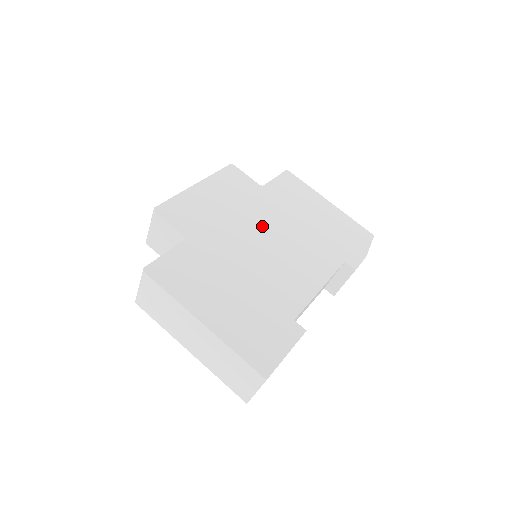
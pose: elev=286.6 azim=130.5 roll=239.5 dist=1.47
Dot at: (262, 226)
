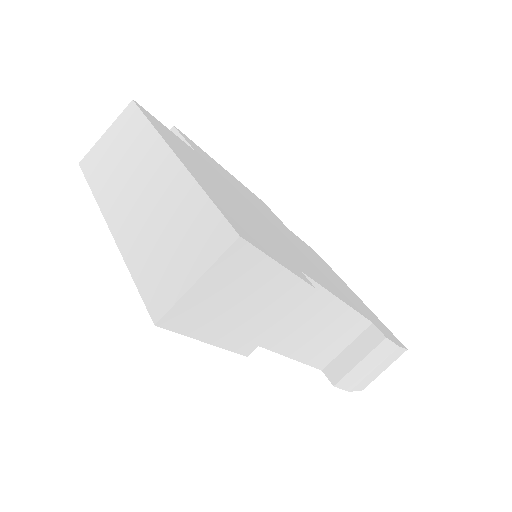
Dot at: (281, 229)
